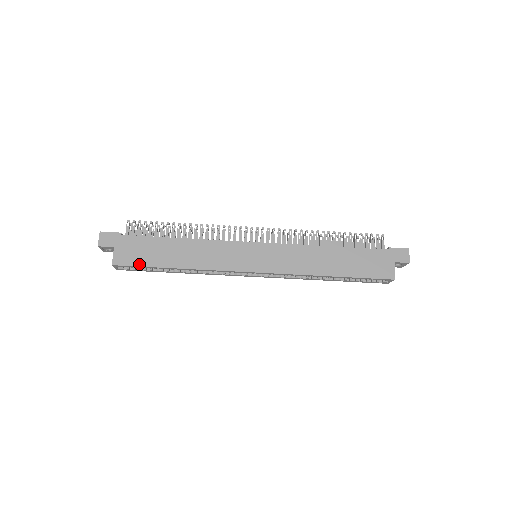
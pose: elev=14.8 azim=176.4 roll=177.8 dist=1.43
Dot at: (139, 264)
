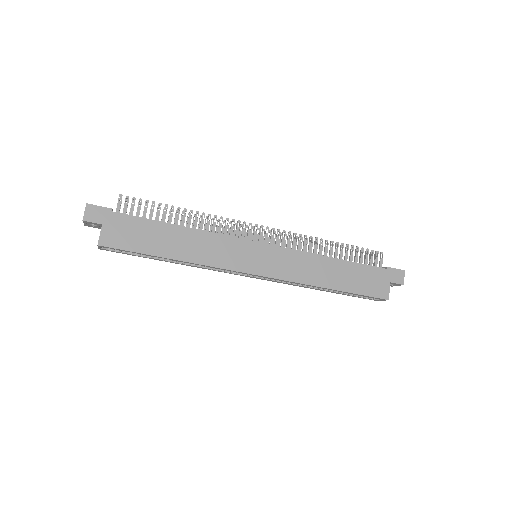
Dot at: (130, 248)
